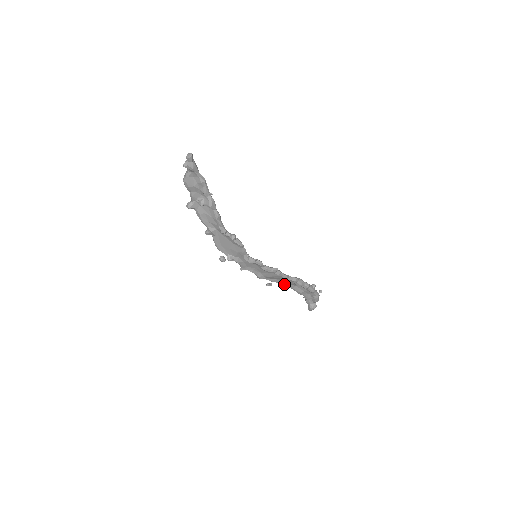
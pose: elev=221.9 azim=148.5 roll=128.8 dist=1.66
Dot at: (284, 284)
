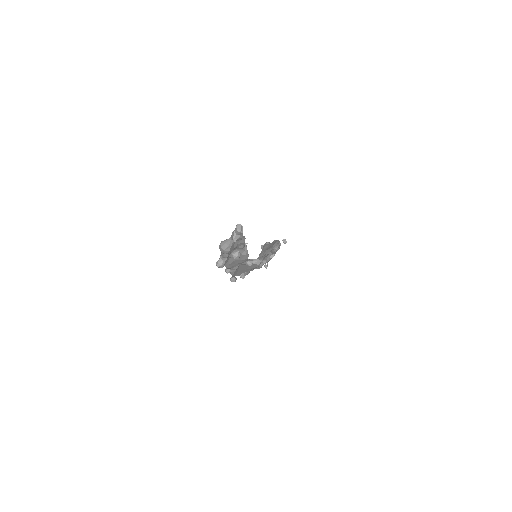
Dot at: occluded
